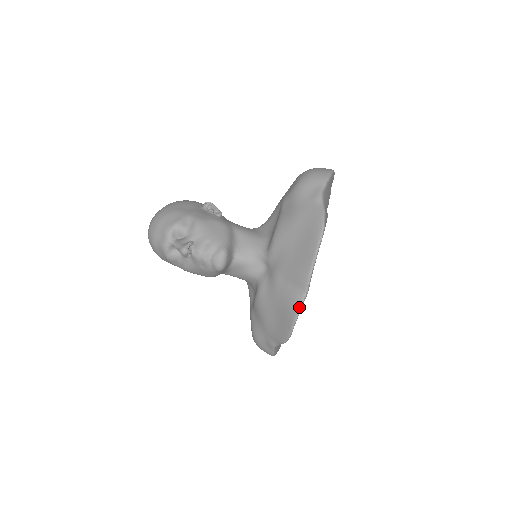
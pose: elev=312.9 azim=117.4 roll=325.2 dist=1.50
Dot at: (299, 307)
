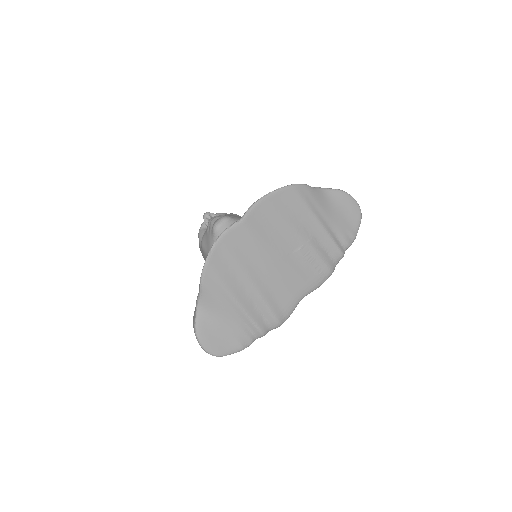
Dot at: (227, 227)
